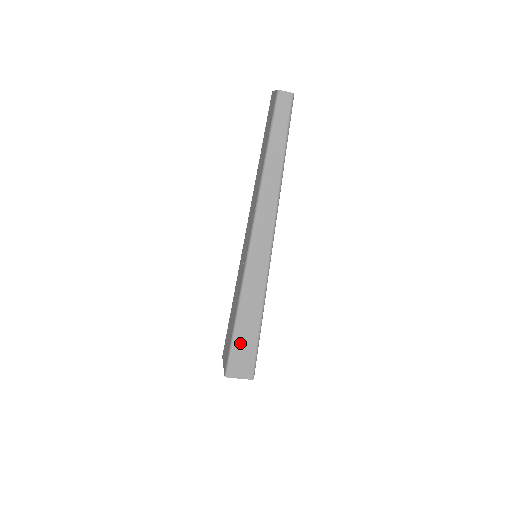
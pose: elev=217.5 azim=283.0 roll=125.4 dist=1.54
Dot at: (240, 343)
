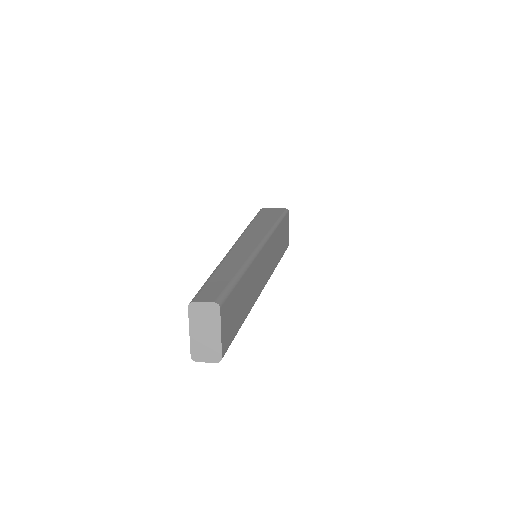
Dot at: occluded
